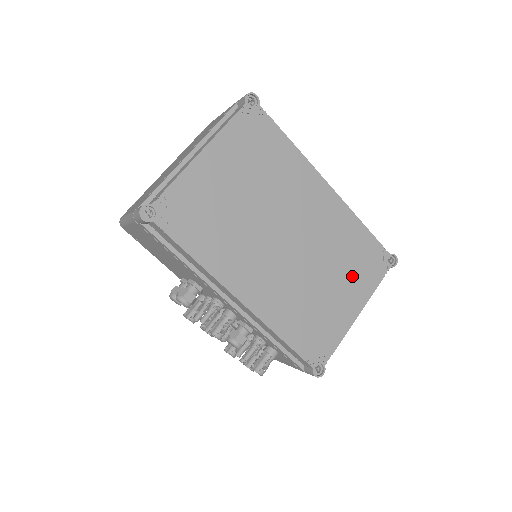
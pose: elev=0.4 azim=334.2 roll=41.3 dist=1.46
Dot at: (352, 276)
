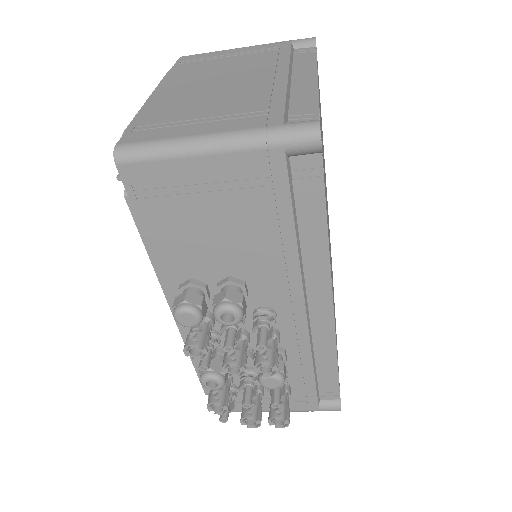
Dot at: occluded
